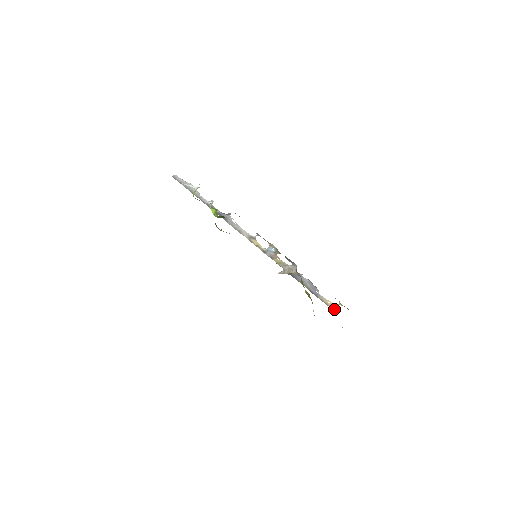
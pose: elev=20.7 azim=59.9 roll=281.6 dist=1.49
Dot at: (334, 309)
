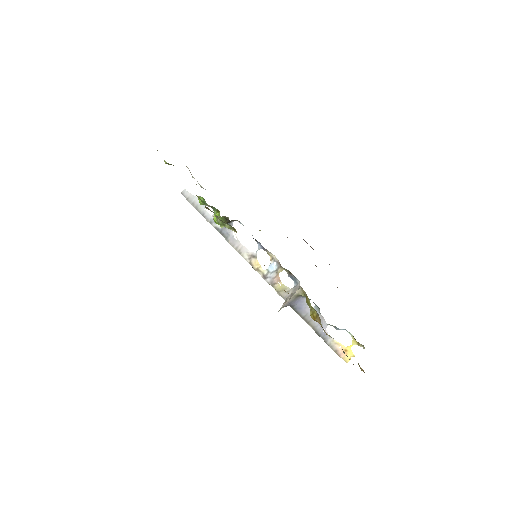
Dot at: (347, 360)
